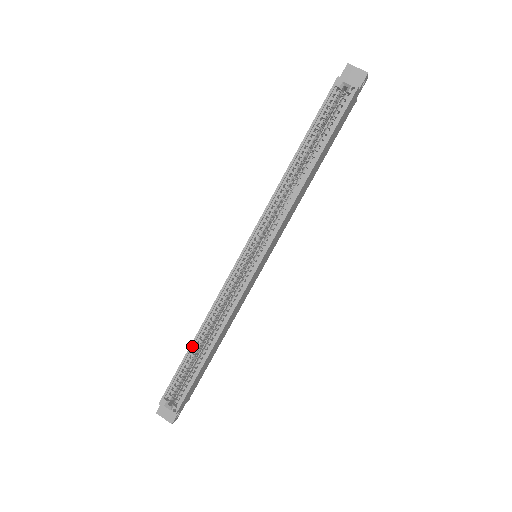
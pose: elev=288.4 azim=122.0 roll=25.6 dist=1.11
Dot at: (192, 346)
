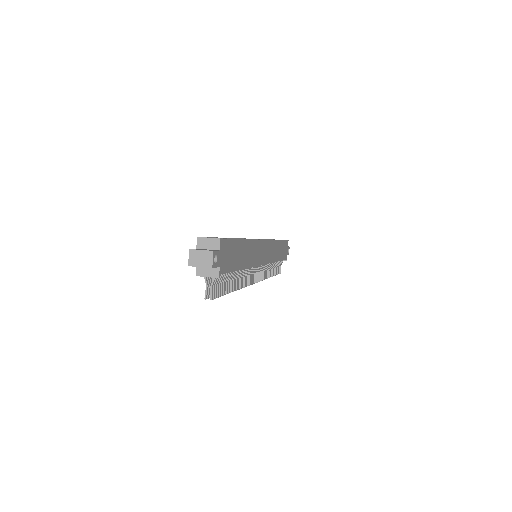
Dot at: occluded
